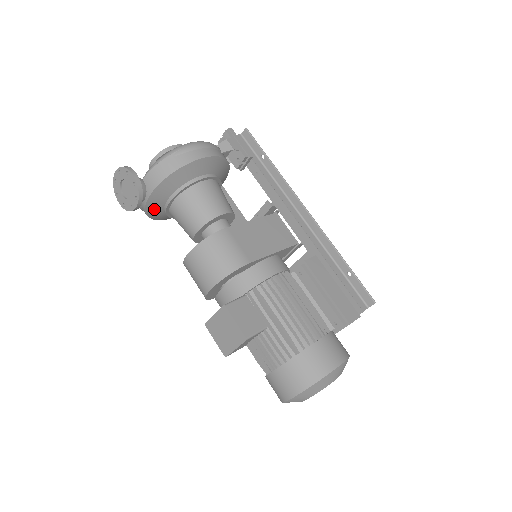
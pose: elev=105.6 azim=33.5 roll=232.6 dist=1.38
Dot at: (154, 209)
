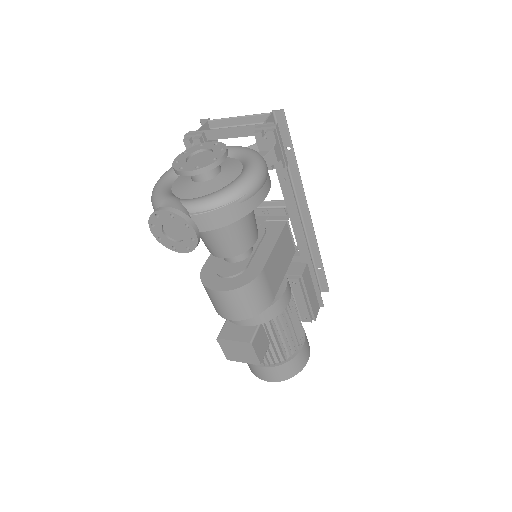
Dot at: occluded
